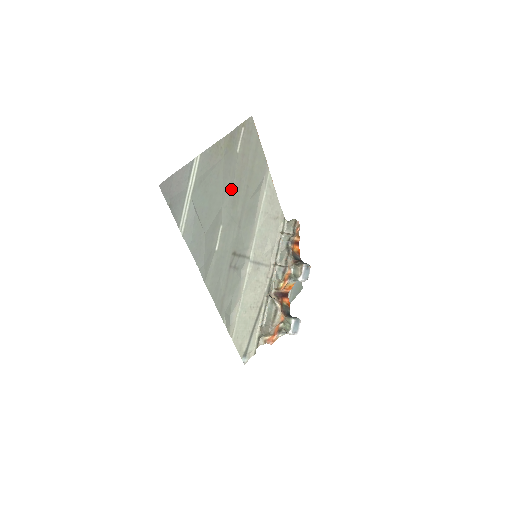
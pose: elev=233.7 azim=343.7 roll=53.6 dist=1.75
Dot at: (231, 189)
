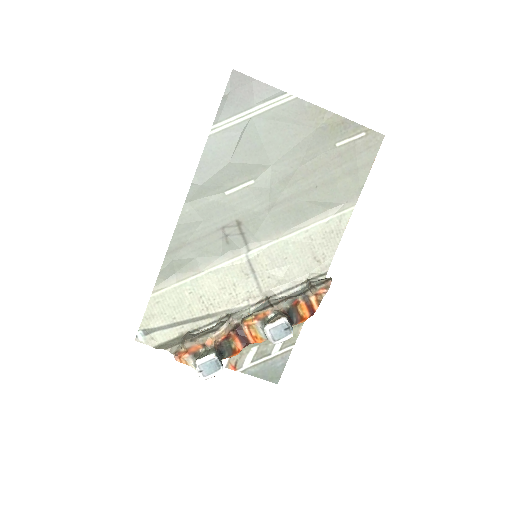
Dot at: (296, 165)
